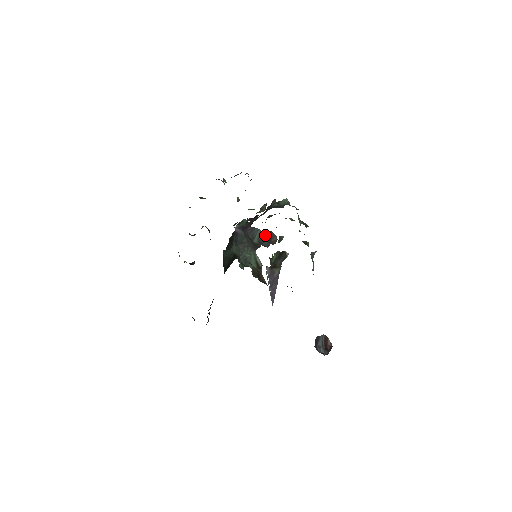
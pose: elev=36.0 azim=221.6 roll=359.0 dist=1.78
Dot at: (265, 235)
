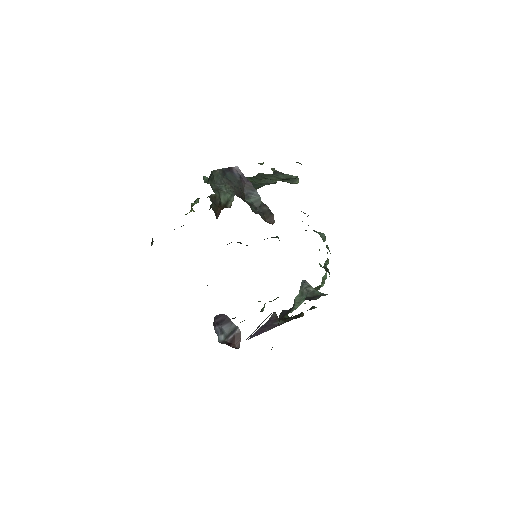
Dot at: (262, 208)
